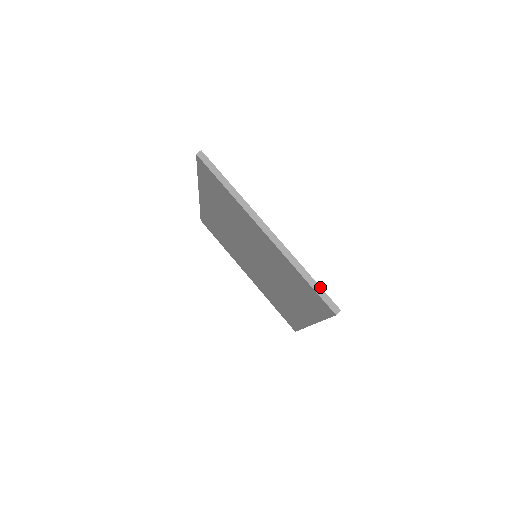
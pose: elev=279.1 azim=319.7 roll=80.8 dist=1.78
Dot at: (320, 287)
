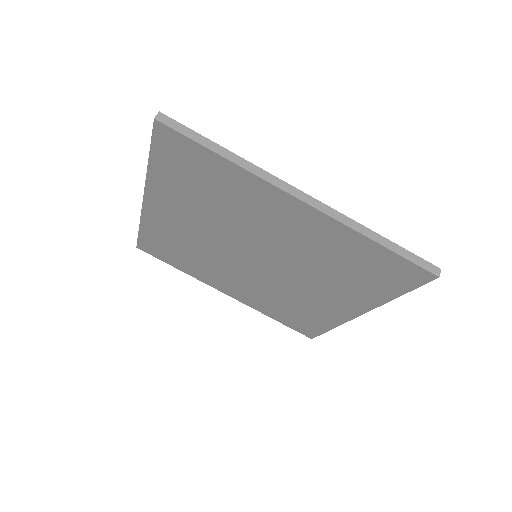
Dot at: (404, 249)
